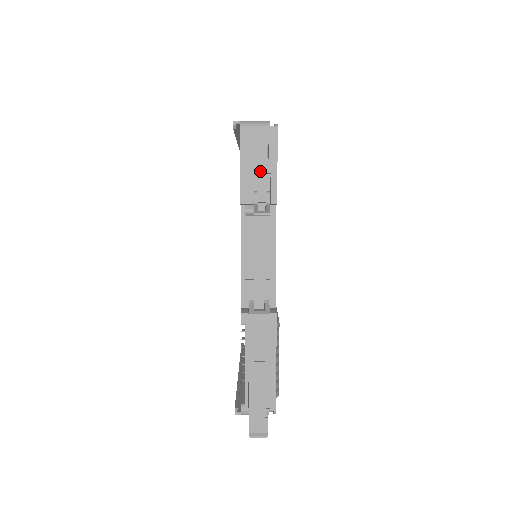
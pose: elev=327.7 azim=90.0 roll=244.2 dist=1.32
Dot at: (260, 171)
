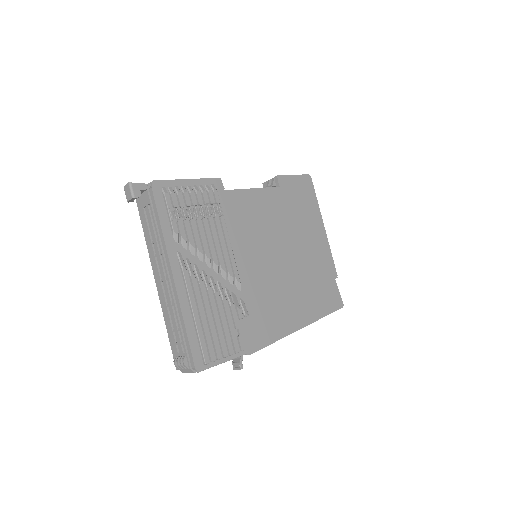
Dot at: occluded
